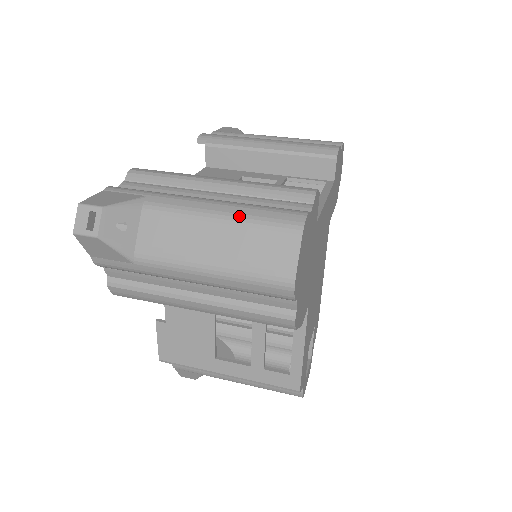
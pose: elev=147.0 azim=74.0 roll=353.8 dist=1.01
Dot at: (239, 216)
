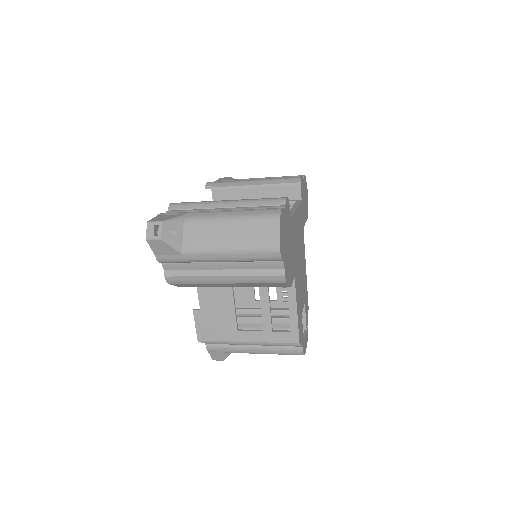
Dot at: (242, 215)
